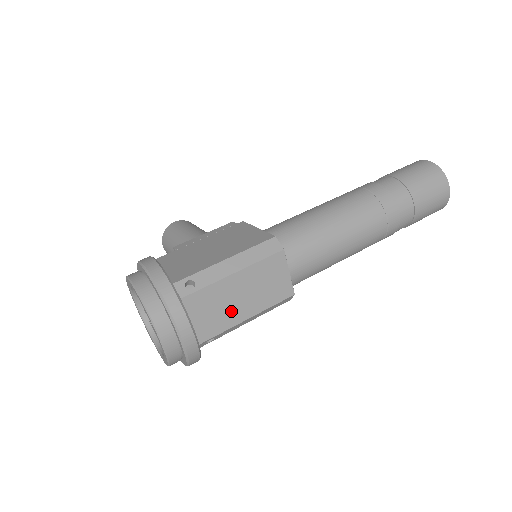
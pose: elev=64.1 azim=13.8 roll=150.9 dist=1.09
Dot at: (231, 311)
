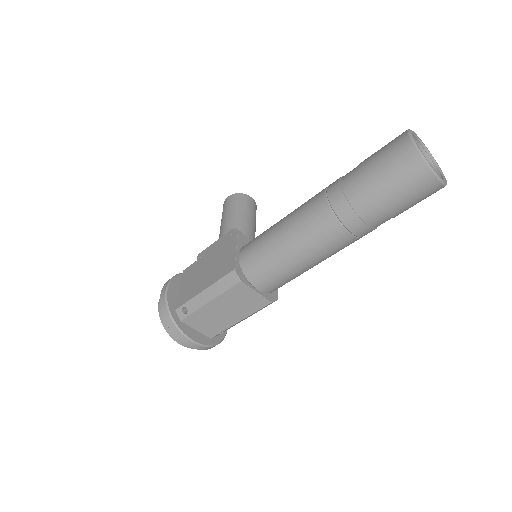
Dot at: (223, 320)
